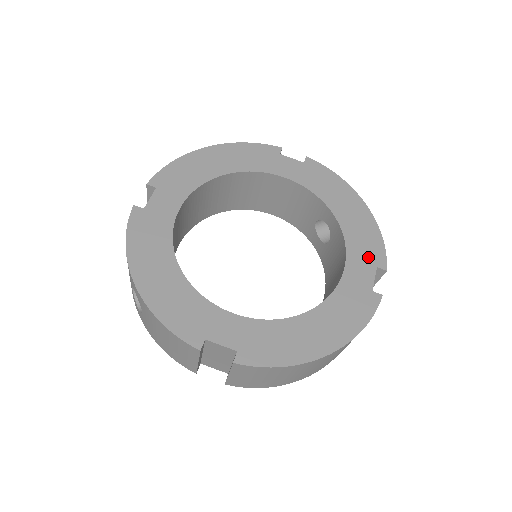
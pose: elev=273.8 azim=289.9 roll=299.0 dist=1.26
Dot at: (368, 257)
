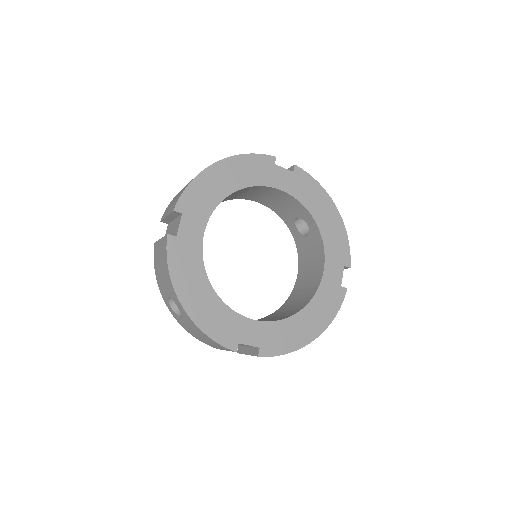
Dot at: (339, 258)
